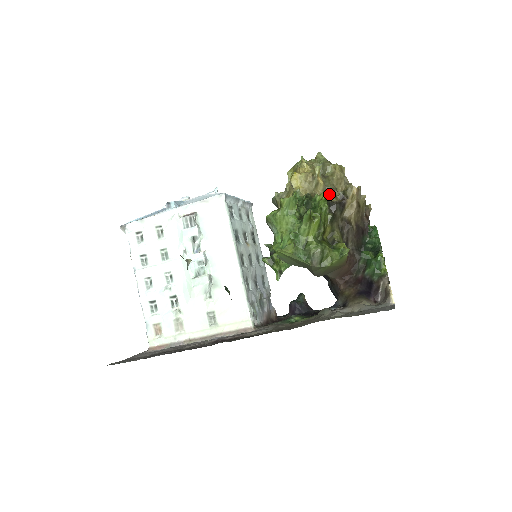
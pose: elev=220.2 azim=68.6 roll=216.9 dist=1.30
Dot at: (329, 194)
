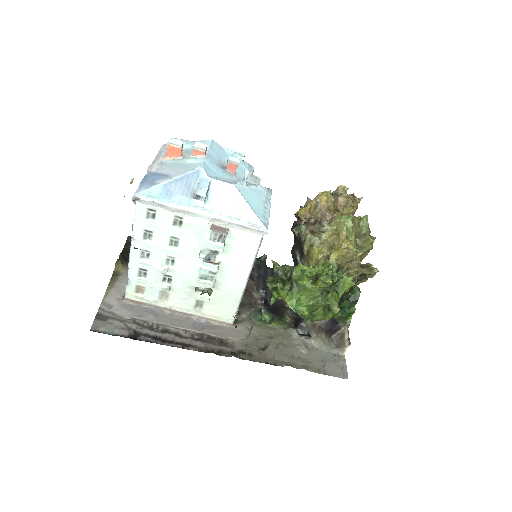
Dot at: (355, 277)
